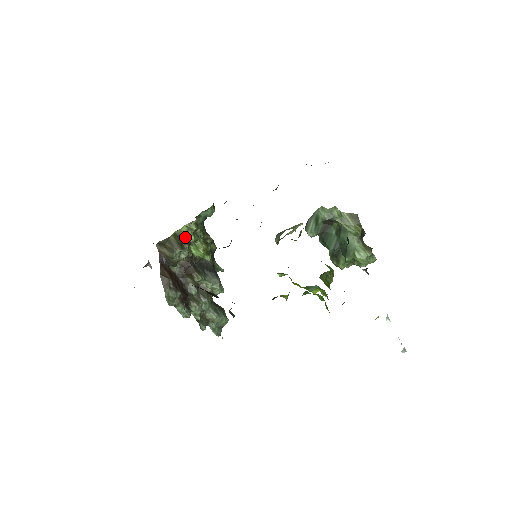
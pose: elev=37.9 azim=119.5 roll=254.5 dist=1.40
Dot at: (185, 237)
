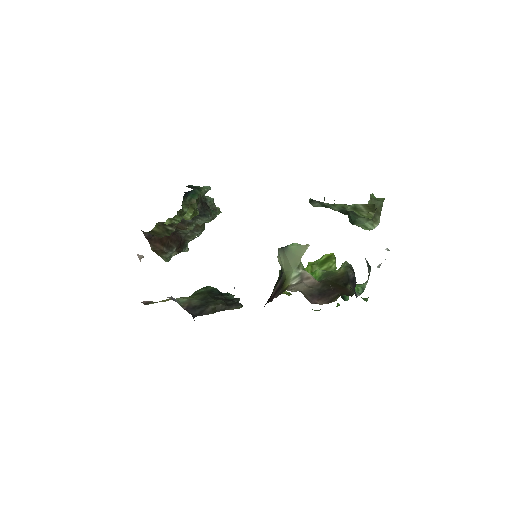
Dot at: (169, 223)
